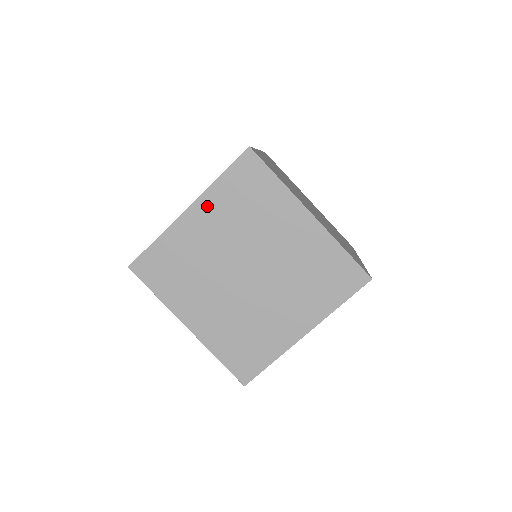
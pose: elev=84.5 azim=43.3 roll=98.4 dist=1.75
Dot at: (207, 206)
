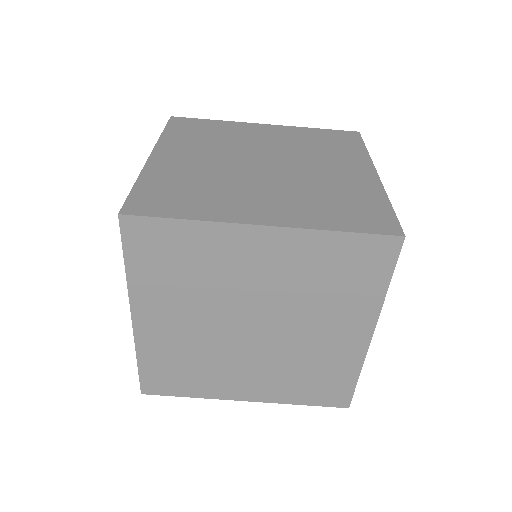
Dot at: (147, 302)
